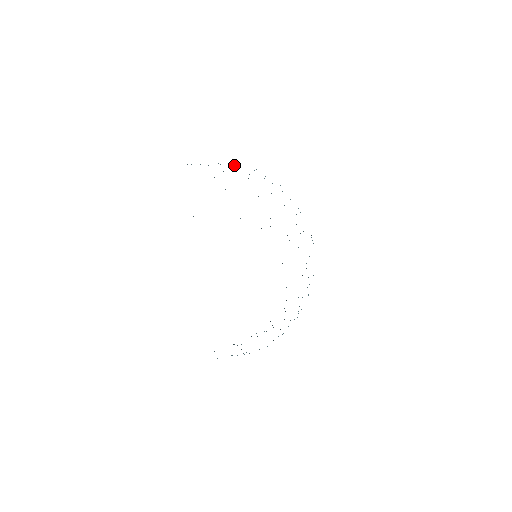
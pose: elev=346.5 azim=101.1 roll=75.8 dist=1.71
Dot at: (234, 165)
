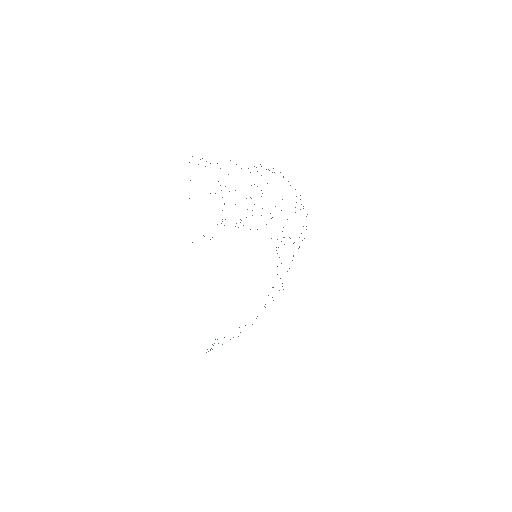
Dot at: occluded
